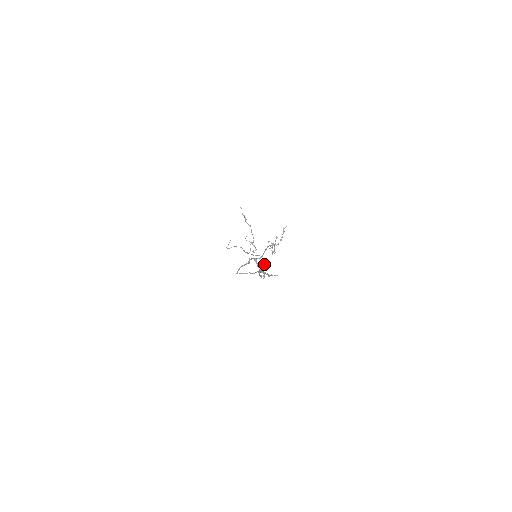
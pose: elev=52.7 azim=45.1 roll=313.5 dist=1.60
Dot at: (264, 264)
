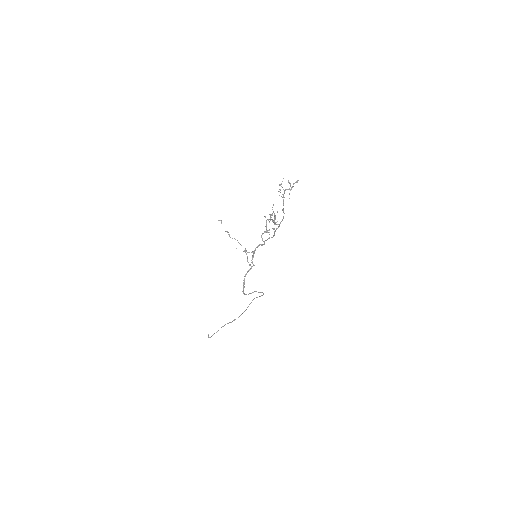
Dot at: (262, 295)
